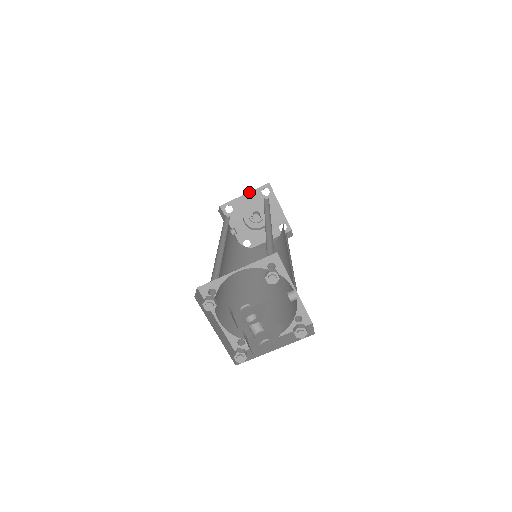
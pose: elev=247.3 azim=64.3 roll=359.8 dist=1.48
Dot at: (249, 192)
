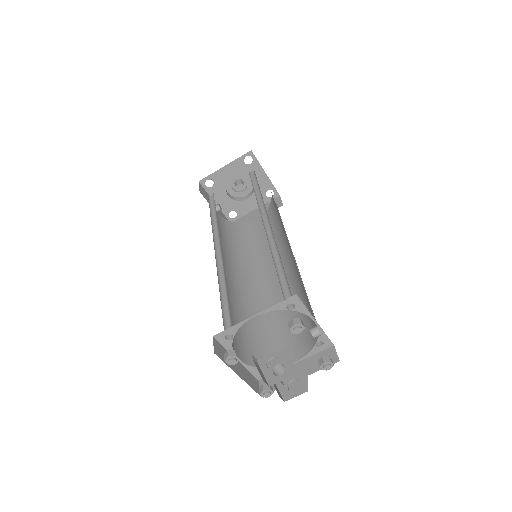
Dot at: (230, 163)
